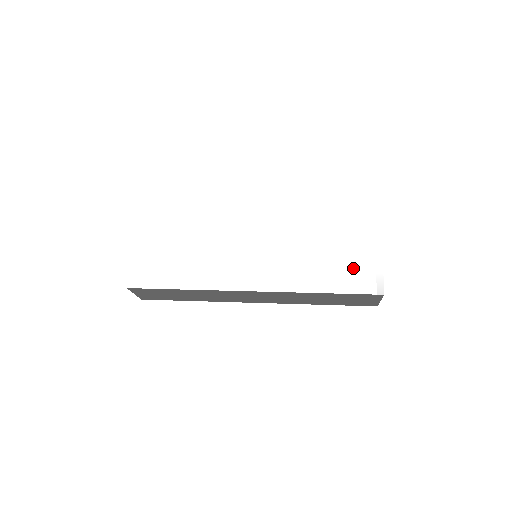
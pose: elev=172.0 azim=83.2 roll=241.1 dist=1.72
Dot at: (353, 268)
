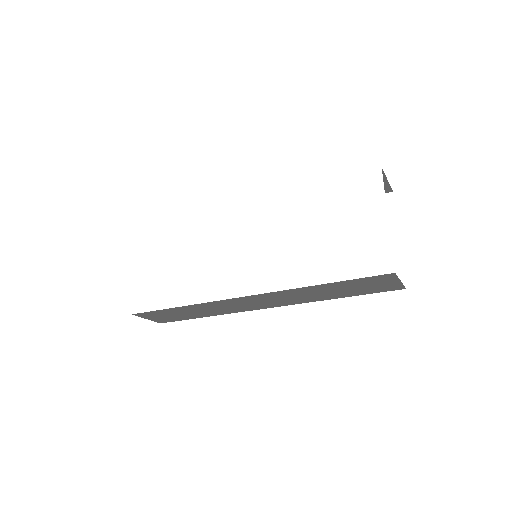
Dot at: (354, 247)
